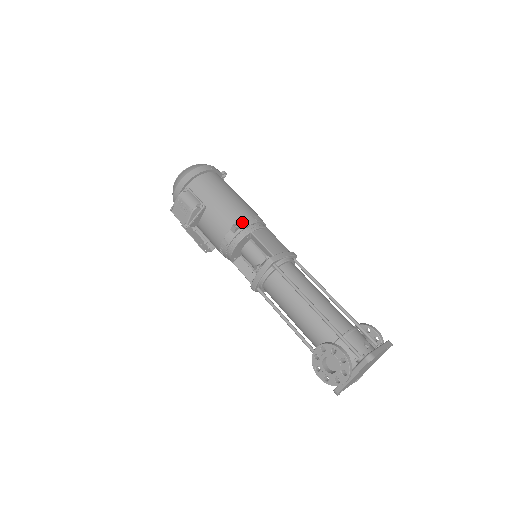
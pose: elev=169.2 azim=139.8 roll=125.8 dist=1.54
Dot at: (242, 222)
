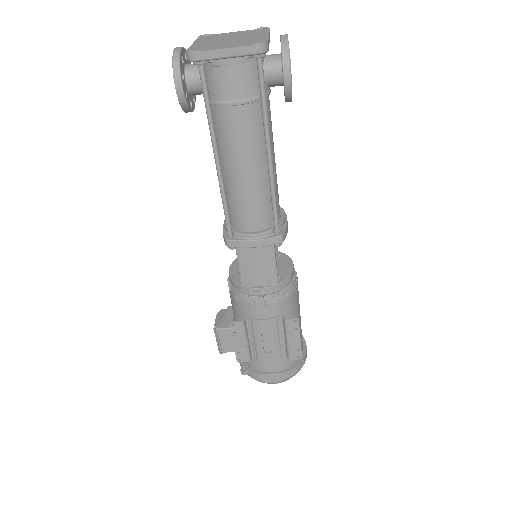
Dot at: occluded
